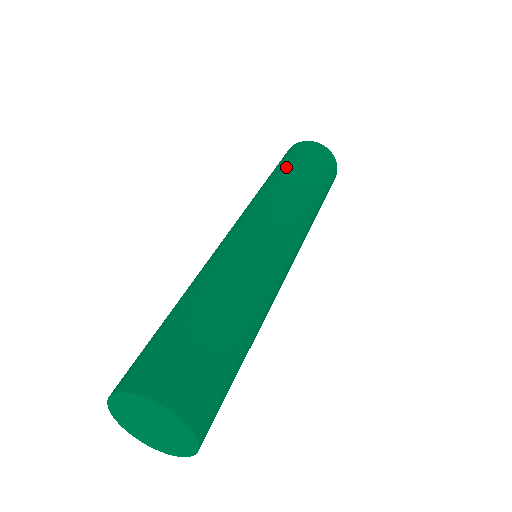
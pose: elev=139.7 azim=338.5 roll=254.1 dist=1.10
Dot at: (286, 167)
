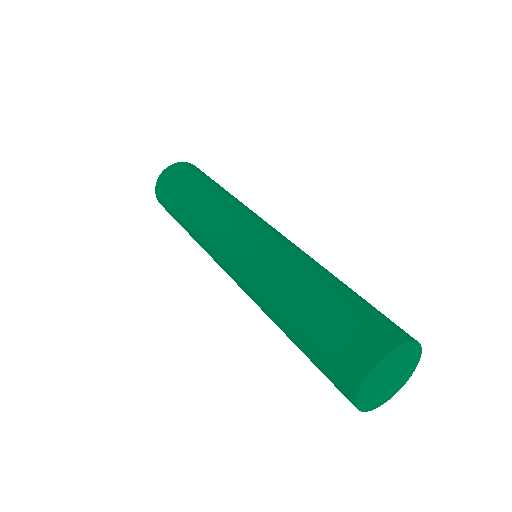
Dot at: (203, 183)
